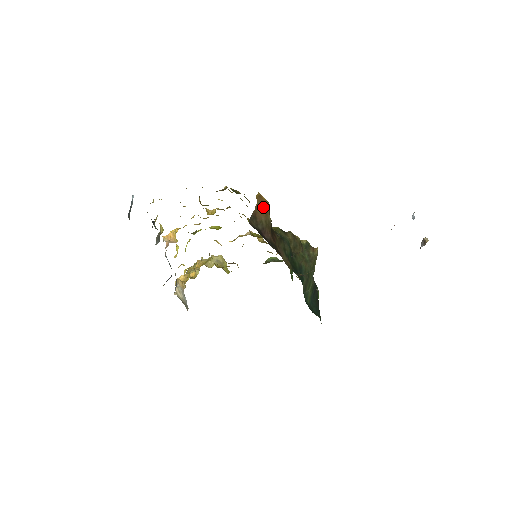
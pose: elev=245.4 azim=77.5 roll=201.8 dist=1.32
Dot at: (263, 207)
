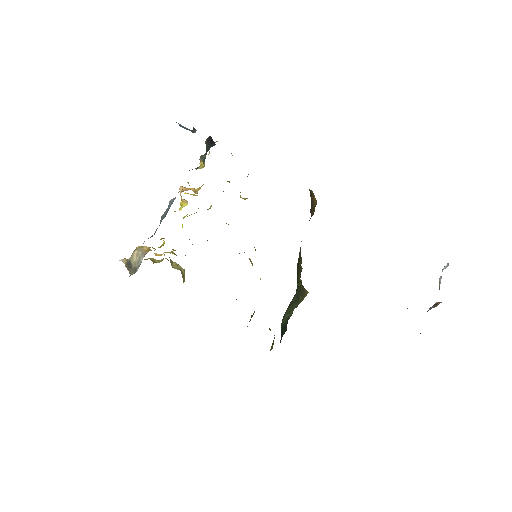
Dot at: (315, 198)
